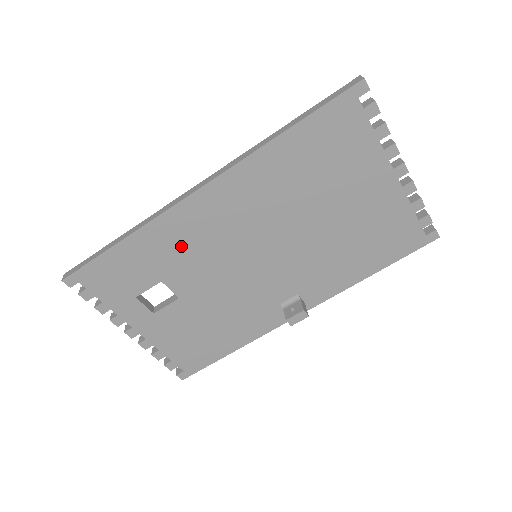
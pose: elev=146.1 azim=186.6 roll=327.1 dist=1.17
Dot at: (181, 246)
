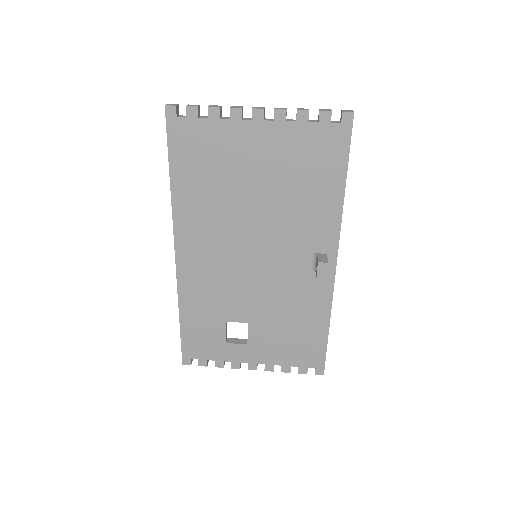
Dot at: (208, 292)
